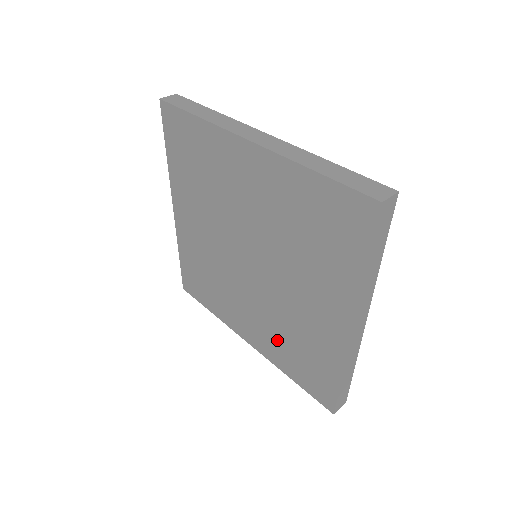
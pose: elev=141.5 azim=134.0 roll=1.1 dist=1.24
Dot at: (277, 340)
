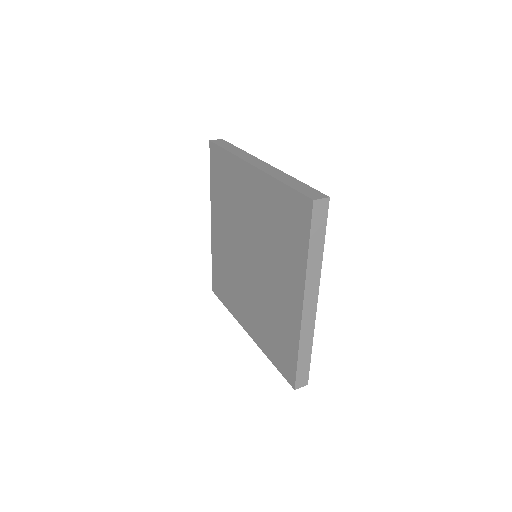
Dot at: (263, 325)
